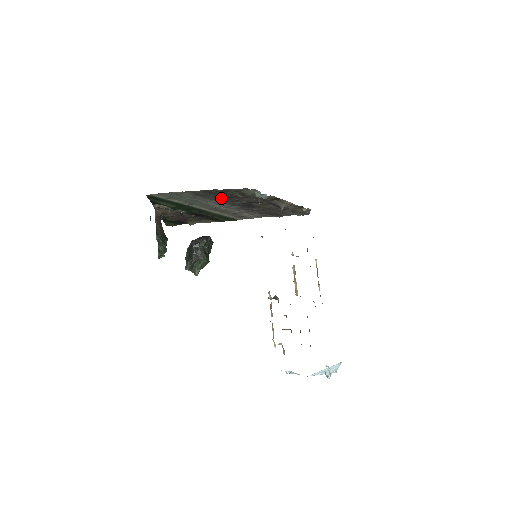
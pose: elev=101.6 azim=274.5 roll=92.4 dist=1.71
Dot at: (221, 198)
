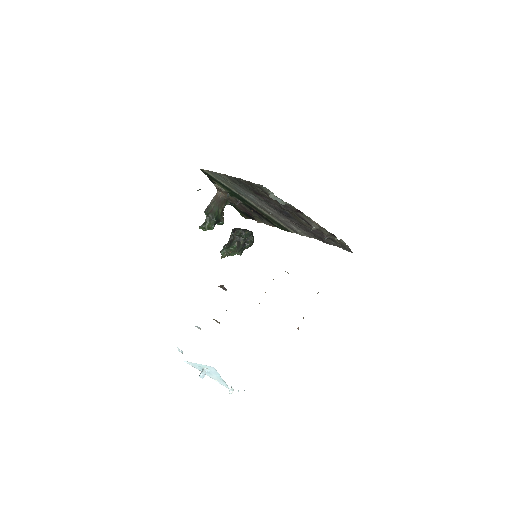
Dot at: (255, 193)
